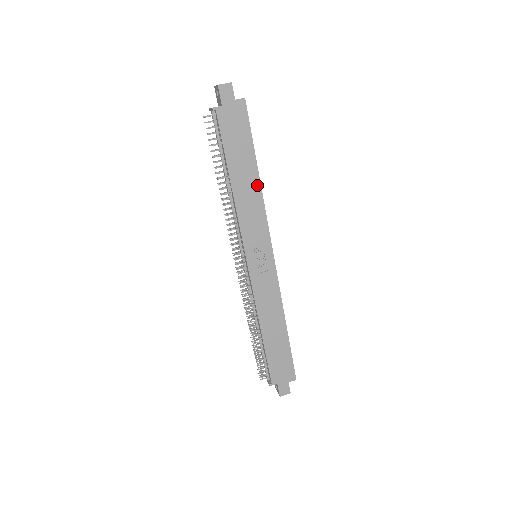
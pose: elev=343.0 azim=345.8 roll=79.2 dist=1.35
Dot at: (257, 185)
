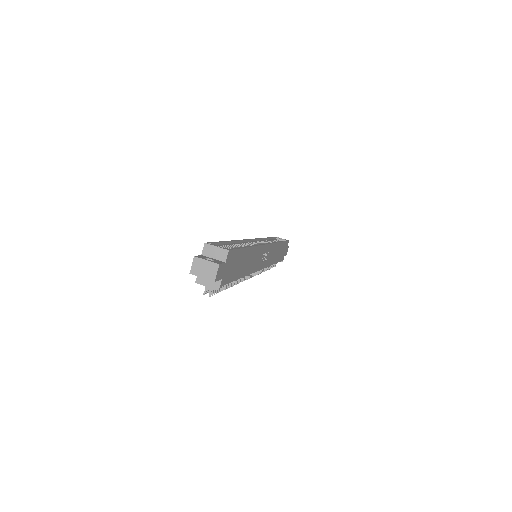
Dot at: (252, 250)
